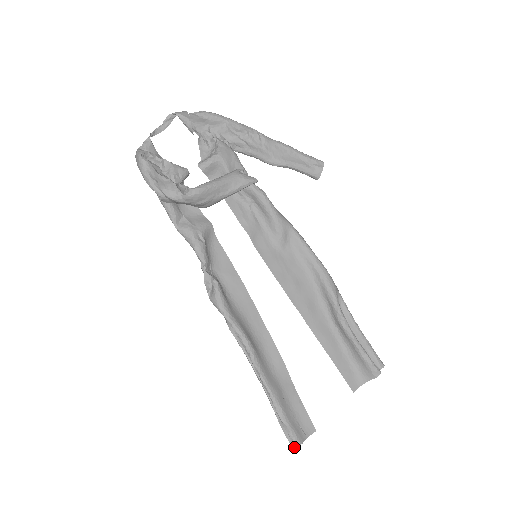
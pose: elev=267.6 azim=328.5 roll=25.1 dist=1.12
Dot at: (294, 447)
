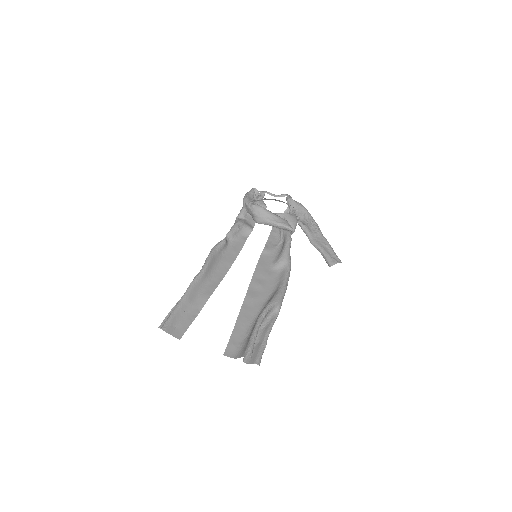
Dot at: (160, 328)
